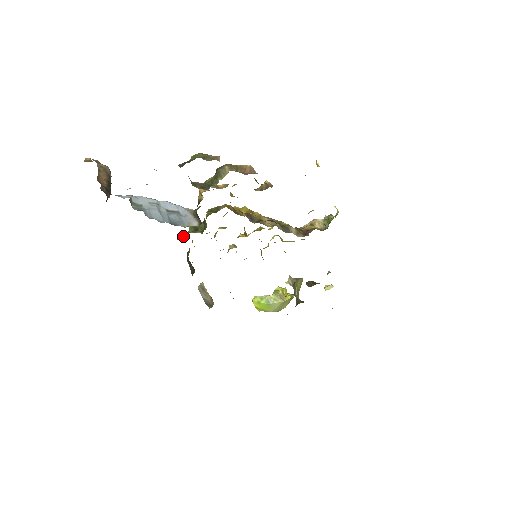
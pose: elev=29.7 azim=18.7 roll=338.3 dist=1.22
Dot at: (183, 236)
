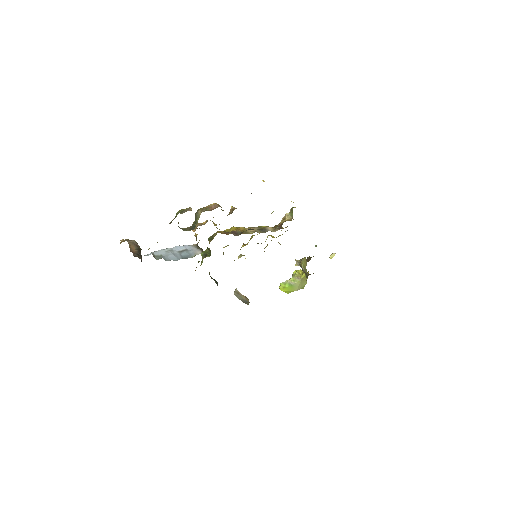
Dot at: (201, 263)
